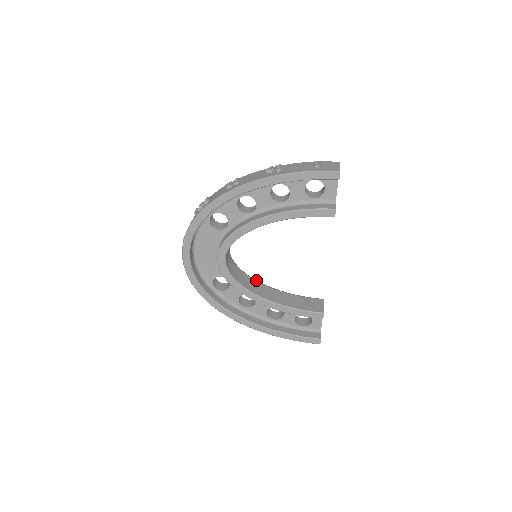
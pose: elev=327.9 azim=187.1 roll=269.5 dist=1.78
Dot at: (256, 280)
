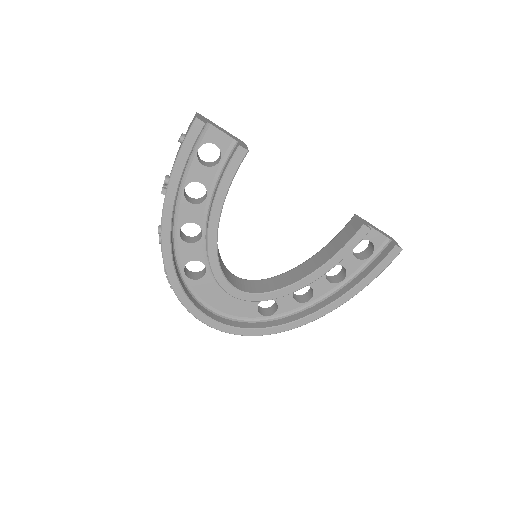
Dot at: (288, 271)
